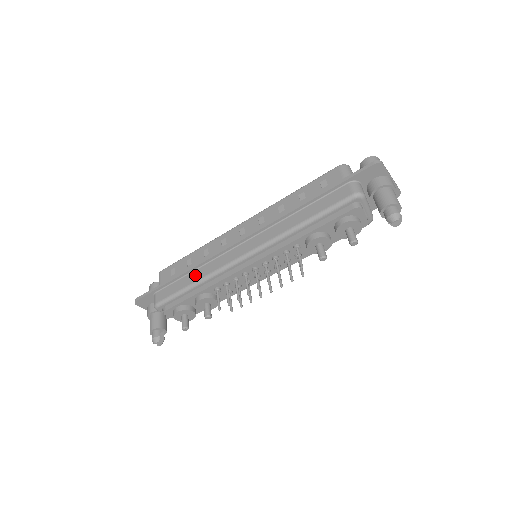
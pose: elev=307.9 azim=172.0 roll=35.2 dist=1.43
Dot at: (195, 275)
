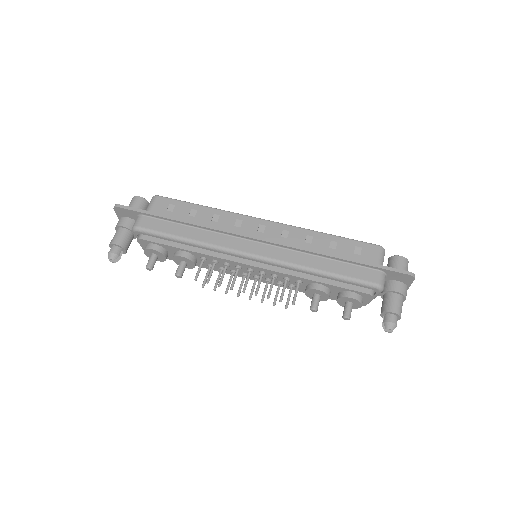
Dot at: (194, 233)
